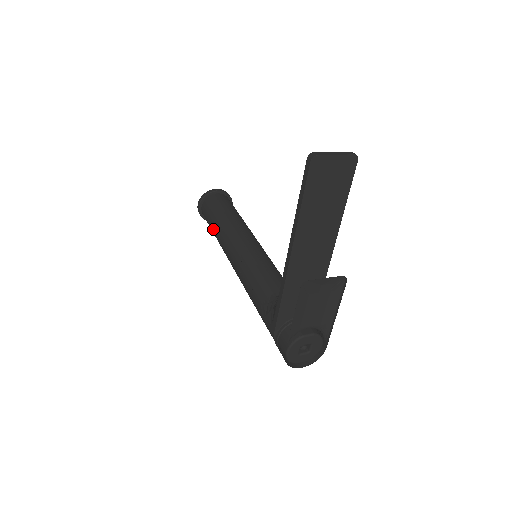
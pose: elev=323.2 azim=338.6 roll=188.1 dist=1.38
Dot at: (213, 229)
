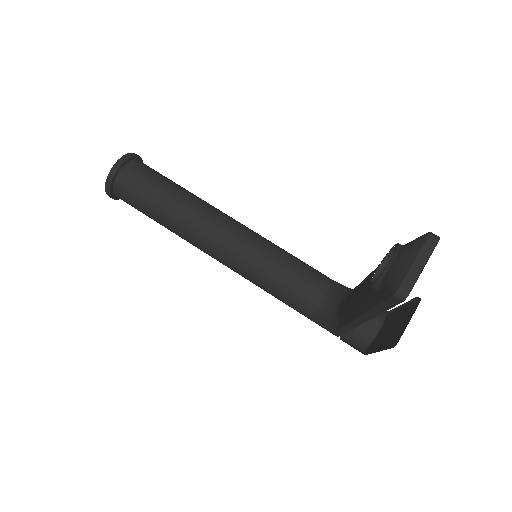
Dot at: occluded
